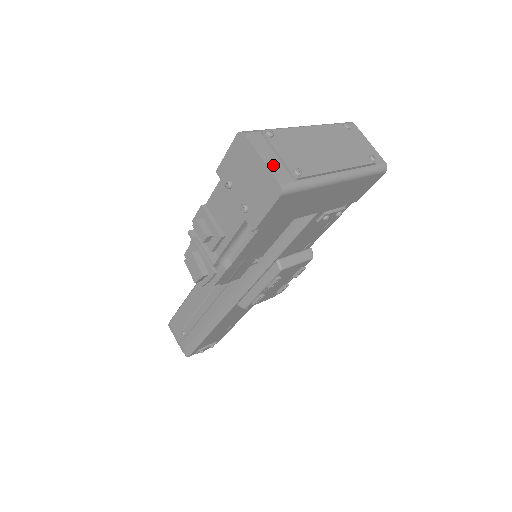
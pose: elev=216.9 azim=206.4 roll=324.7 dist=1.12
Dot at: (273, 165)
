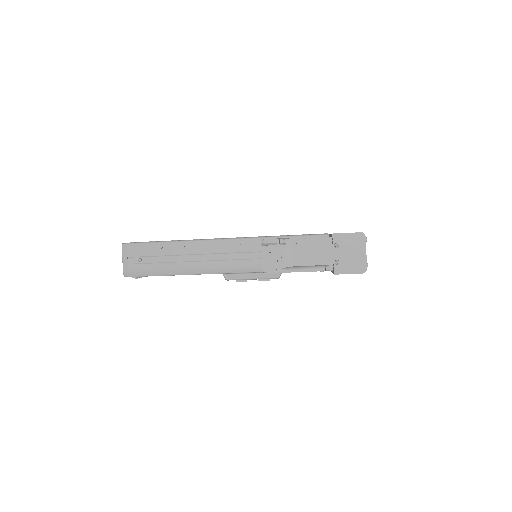
Dot at: occluded
